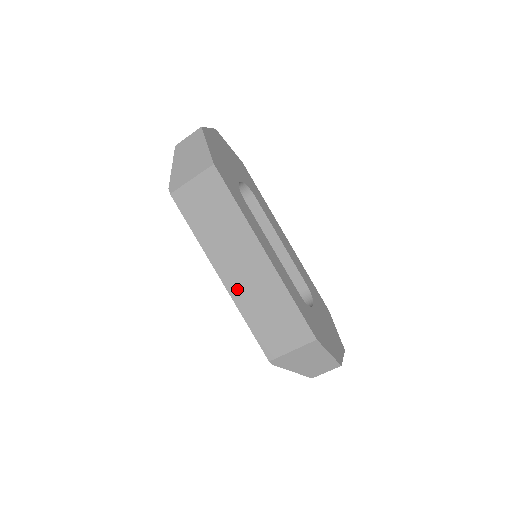
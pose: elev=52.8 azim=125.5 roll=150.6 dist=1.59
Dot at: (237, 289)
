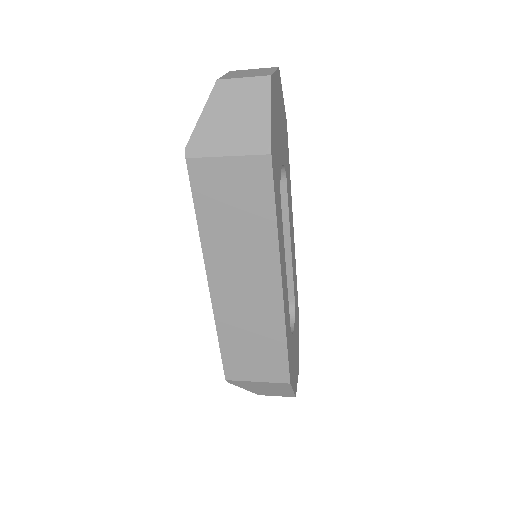
Dot at: (225, 304)
